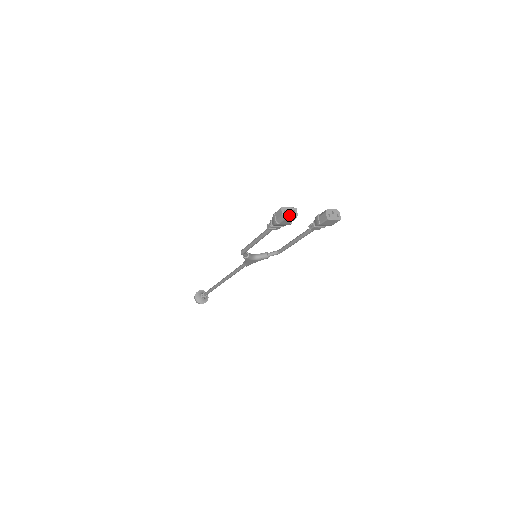
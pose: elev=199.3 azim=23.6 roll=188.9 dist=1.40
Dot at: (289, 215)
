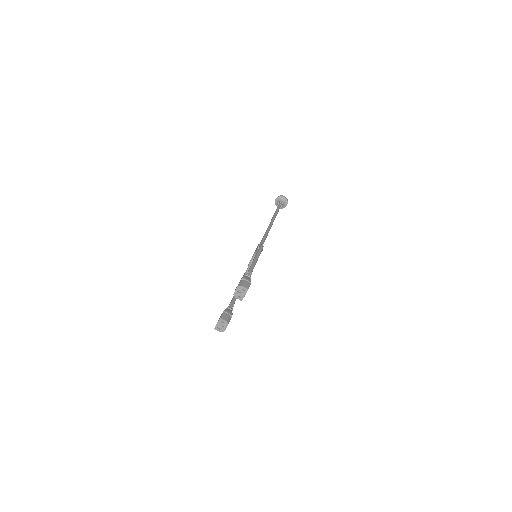
Dot at: (223, 328)
